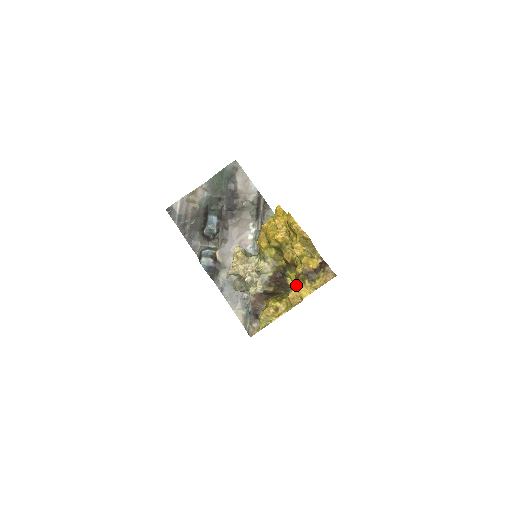
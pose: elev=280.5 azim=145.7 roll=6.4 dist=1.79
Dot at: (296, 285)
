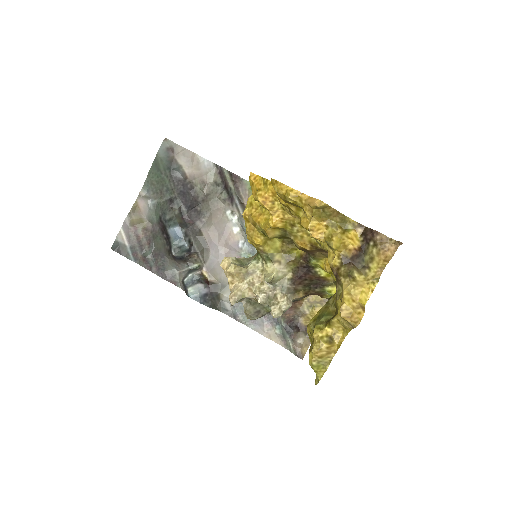
Dot at: (343, 290)
